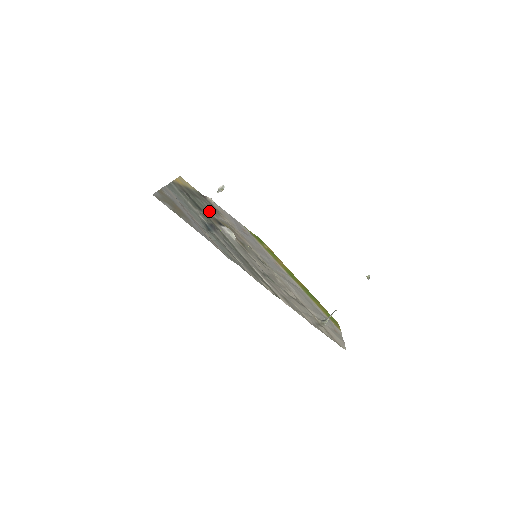
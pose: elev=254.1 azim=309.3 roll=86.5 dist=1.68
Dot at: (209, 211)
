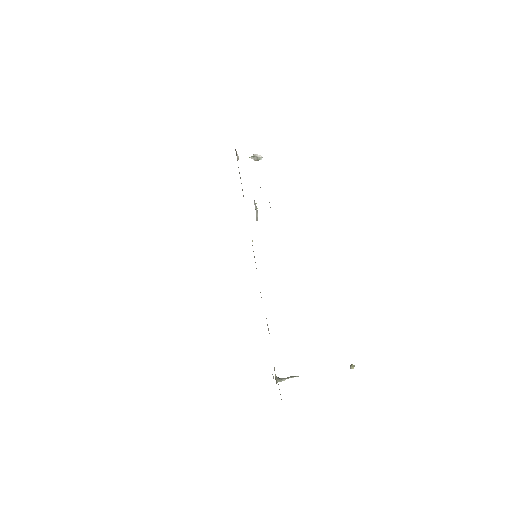
Dot at: occluded
